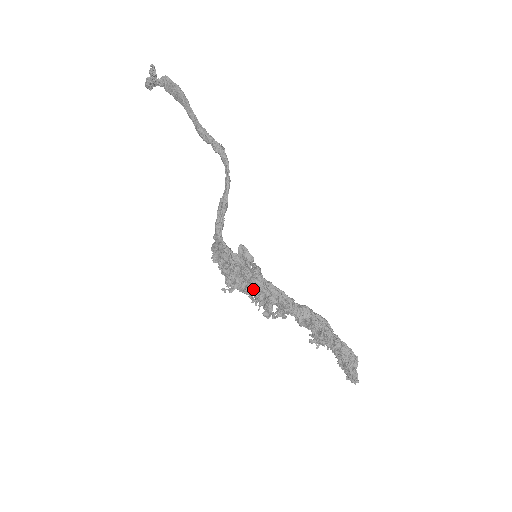
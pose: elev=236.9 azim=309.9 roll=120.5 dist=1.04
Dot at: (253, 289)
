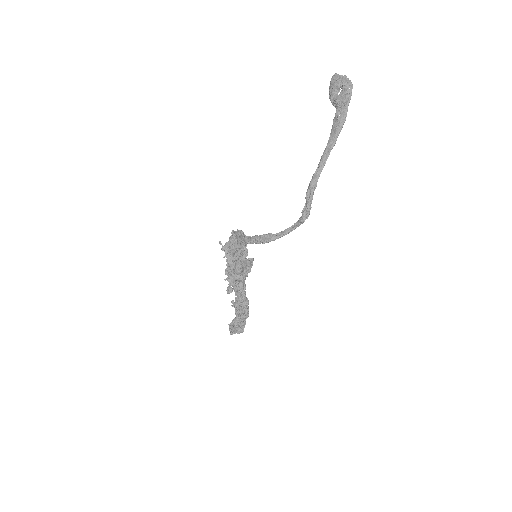
Dot at: (233, 272)
